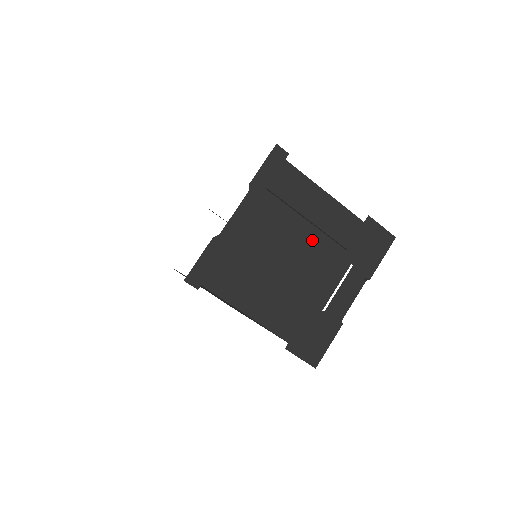
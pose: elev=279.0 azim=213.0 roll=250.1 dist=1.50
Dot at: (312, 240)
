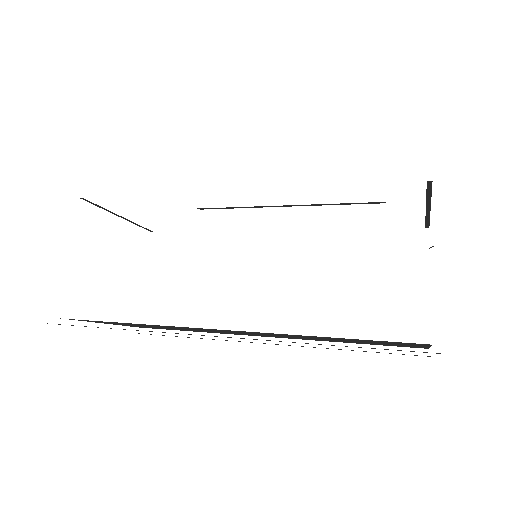
Dot at: occluded
